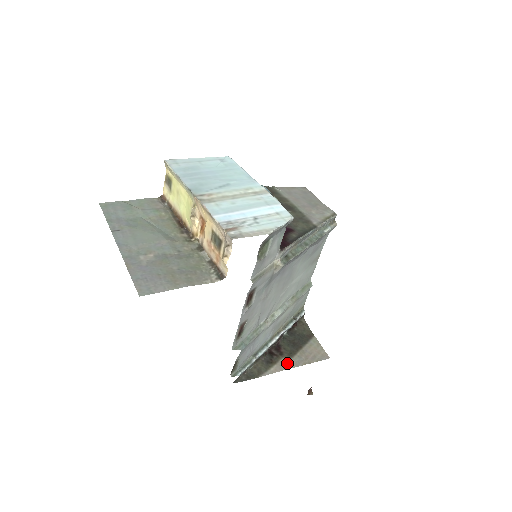
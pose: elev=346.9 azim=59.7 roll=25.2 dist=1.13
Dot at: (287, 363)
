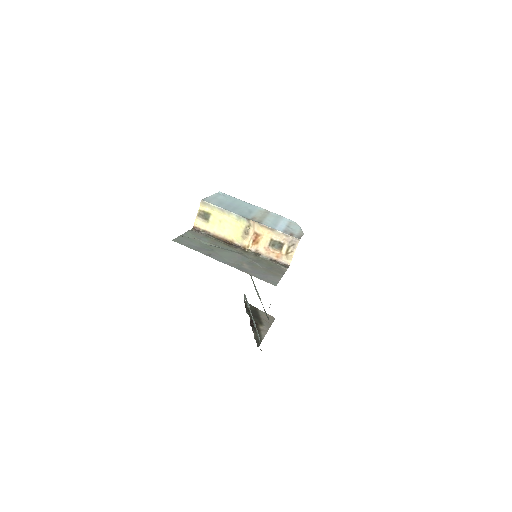
Dot at: (264, 328)
